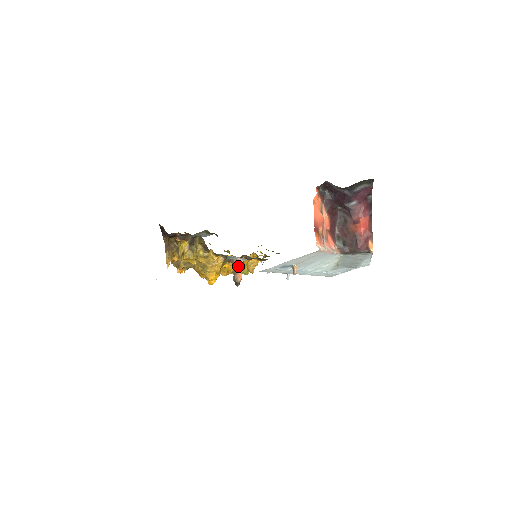
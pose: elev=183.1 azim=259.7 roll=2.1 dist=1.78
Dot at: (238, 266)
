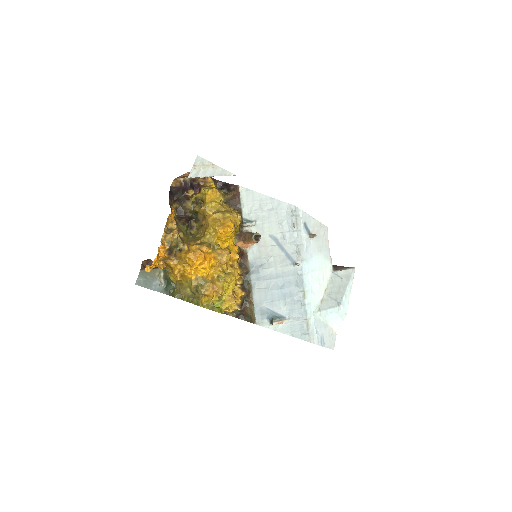
Dot at: occluded
